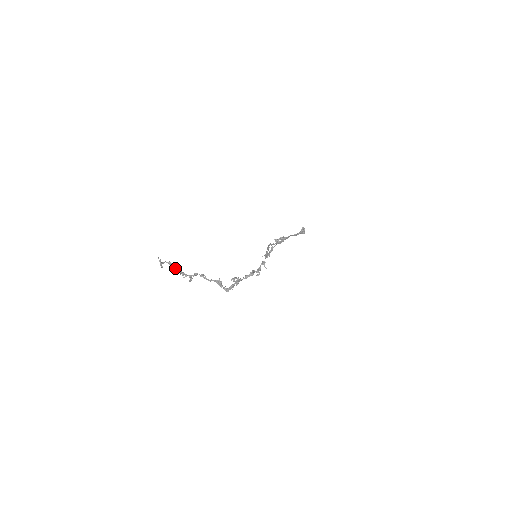
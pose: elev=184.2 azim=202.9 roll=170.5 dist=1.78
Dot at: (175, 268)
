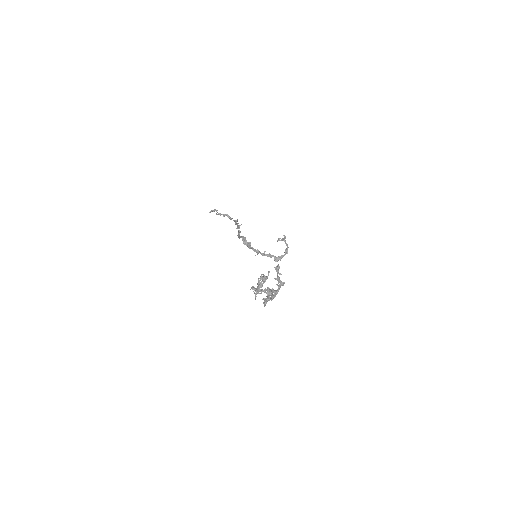
Dot at: (261, 283)
